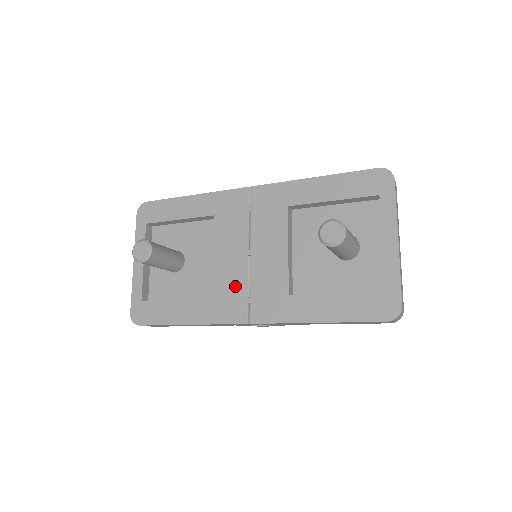
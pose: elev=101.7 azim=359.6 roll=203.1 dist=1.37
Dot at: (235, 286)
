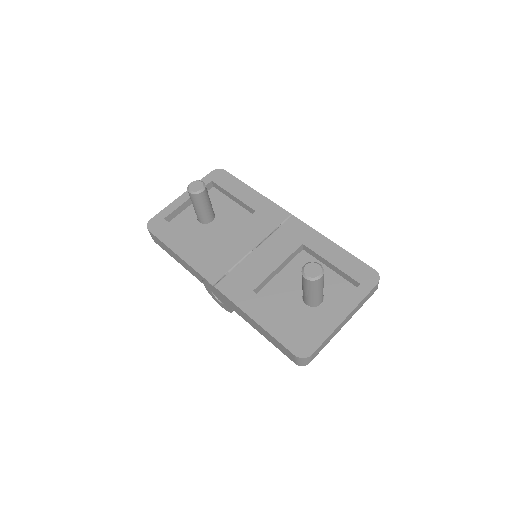
Dot at: (227, 259)
